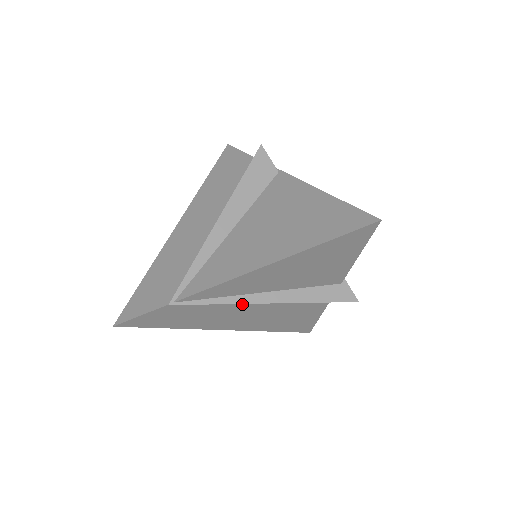
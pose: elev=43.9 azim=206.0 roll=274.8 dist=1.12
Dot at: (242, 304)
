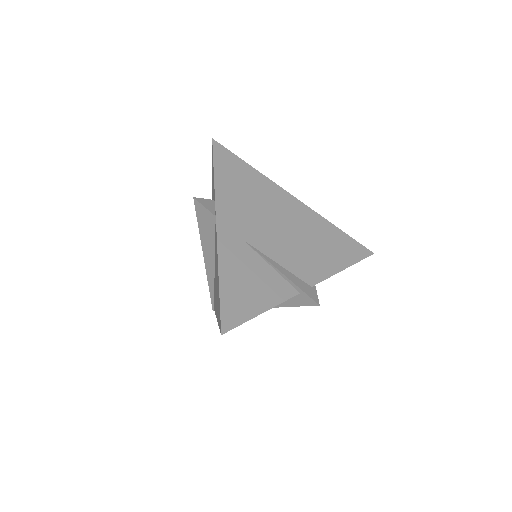
Dot at: occluded
